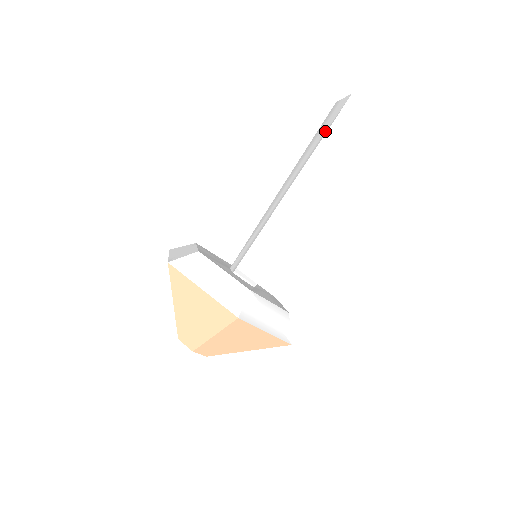
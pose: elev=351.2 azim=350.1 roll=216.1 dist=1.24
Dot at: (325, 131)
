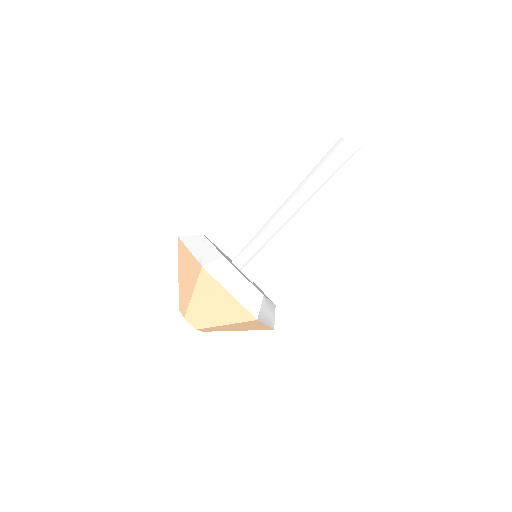
Dot at: (335, 169)
